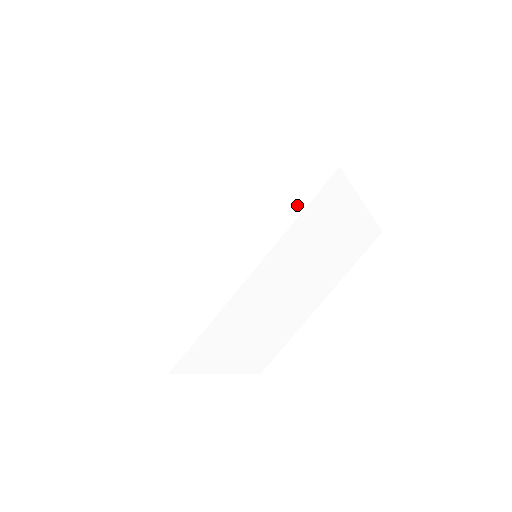
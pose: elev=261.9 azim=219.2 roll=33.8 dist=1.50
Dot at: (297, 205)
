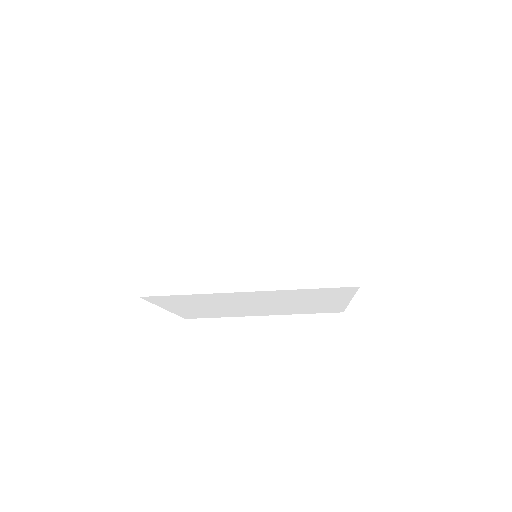
Dot at: (314, 279)
